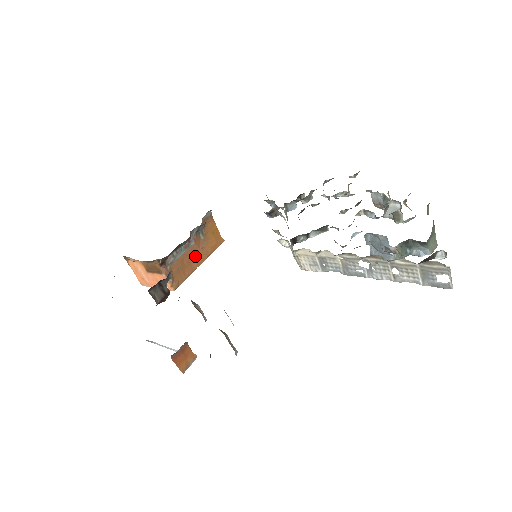
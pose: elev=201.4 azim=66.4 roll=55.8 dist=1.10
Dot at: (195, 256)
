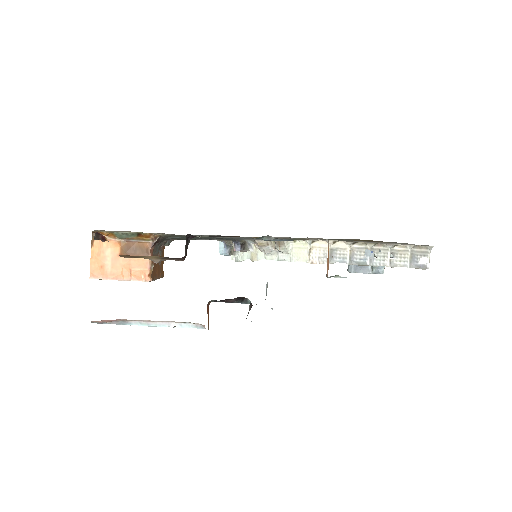
Dot at: (158, 266)
